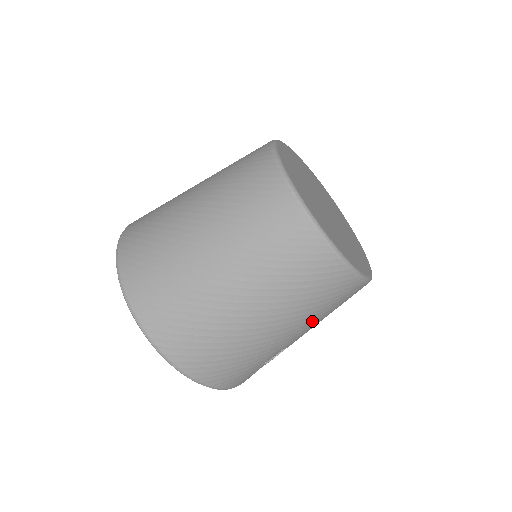
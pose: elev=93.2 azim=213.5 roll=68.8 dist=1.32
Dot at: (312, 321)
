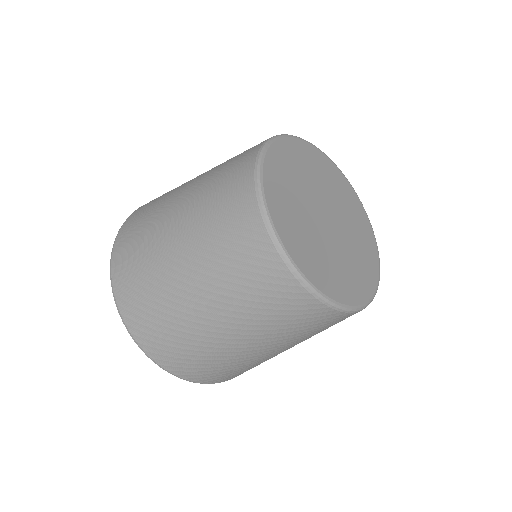
Dot at: occluded
